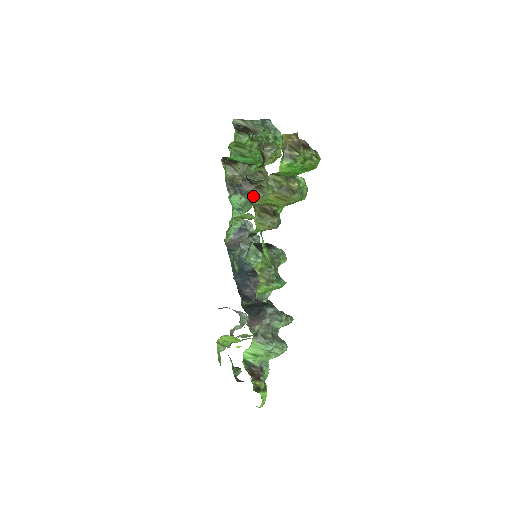
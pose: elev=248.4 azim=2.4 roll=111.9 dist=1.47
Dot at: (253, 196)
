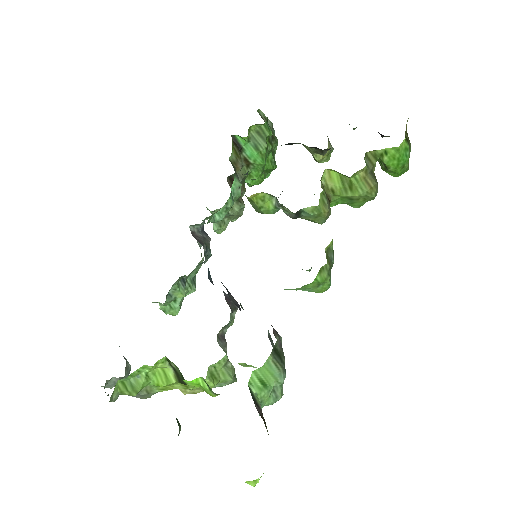
Dot at: occluded
